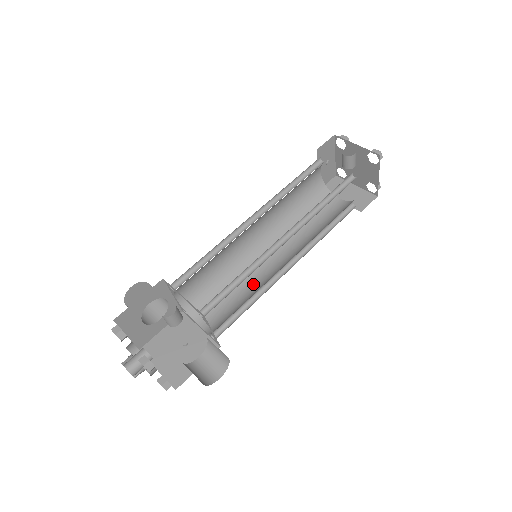
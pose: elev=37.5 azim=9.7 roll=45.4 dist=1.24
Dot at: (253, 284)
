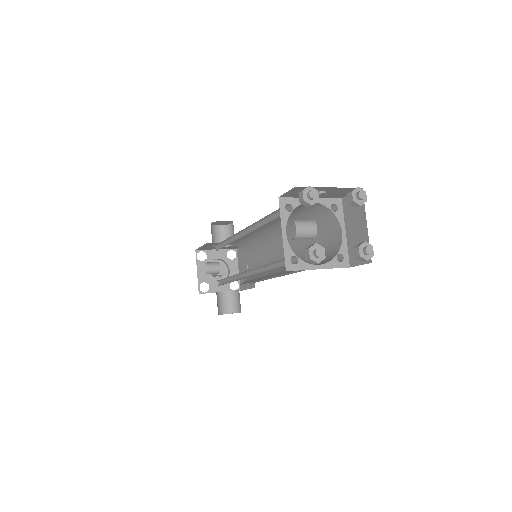
Dot at: (272, 262)
